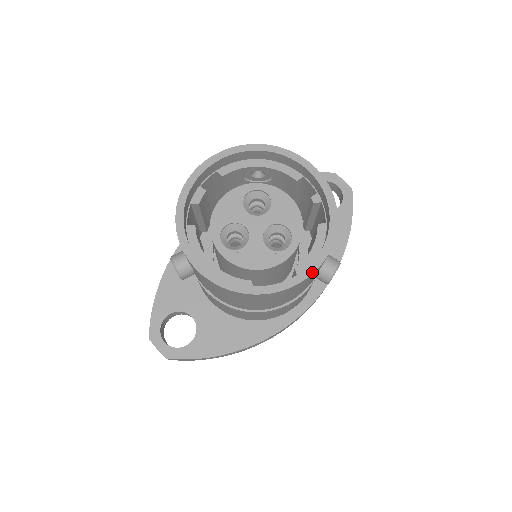
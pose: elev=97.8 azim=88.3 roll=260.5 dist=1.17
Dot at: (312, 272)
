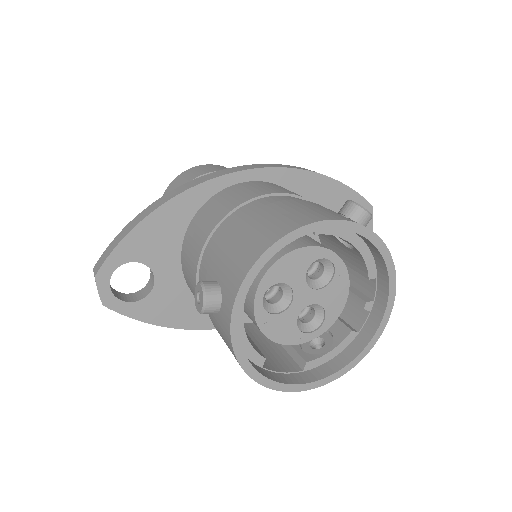
Dot at: (321, 385)
